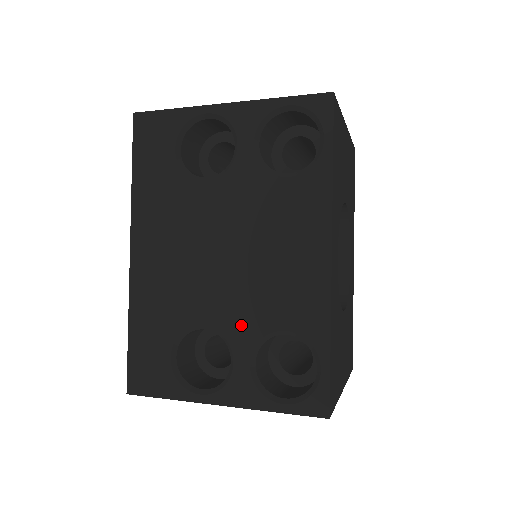
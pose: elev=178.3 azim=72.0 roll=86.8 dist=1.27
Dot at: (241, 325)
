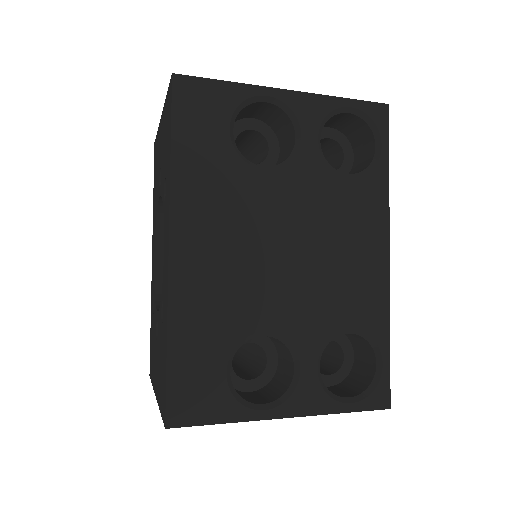
Dot at: (308, 327)
